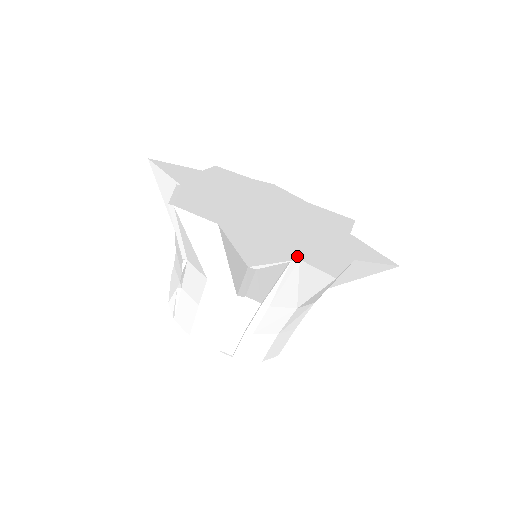
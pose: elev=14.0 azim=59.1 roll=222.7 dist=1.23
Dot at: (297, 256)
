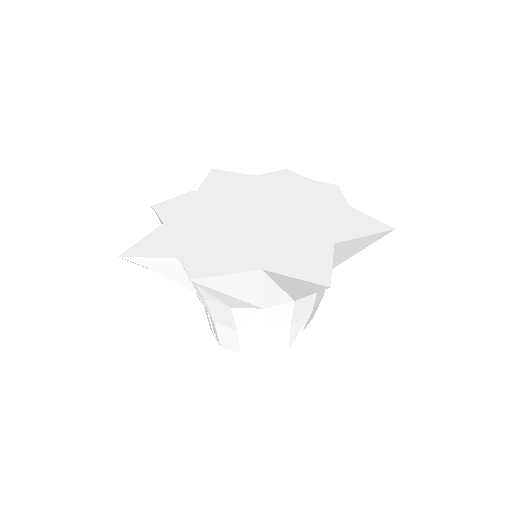
Dot at: (188, 256)
